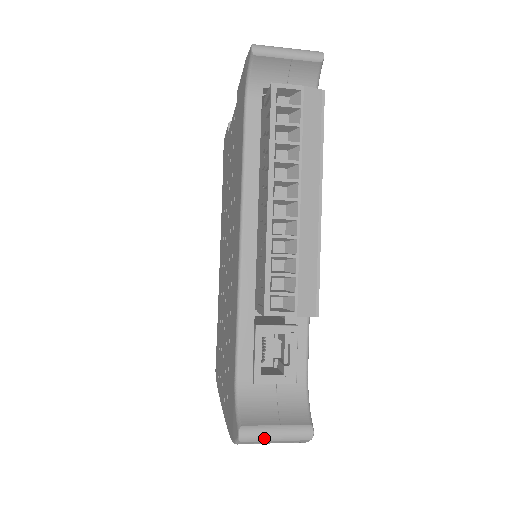
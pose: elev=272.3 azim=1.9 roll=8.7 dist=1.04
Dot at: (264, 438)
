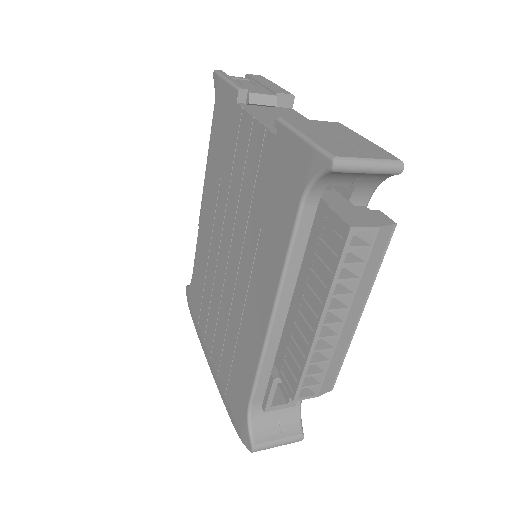
Dot at: (269, 448)
